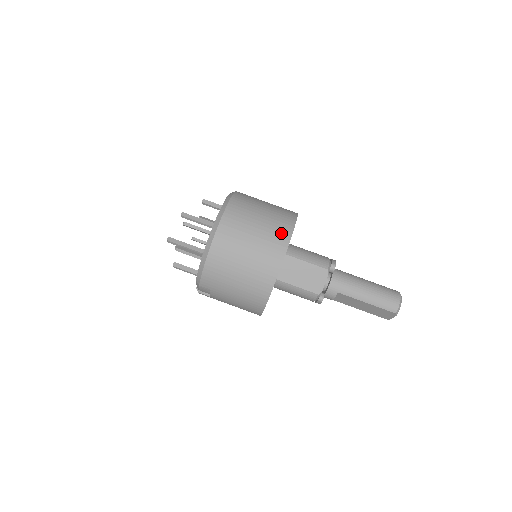
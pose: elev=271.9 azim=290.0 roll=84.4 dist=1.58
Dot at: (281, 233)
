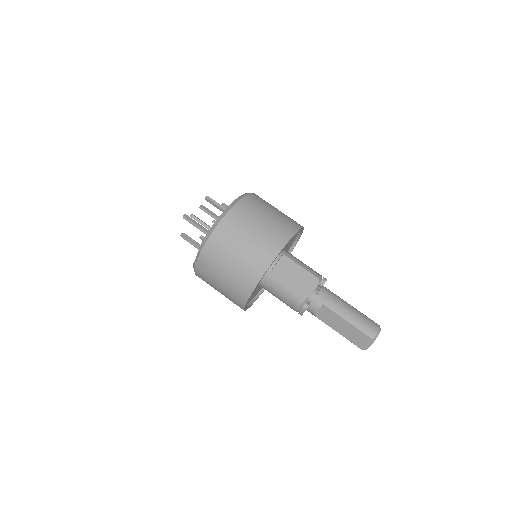
Dot at: (288, 227)
